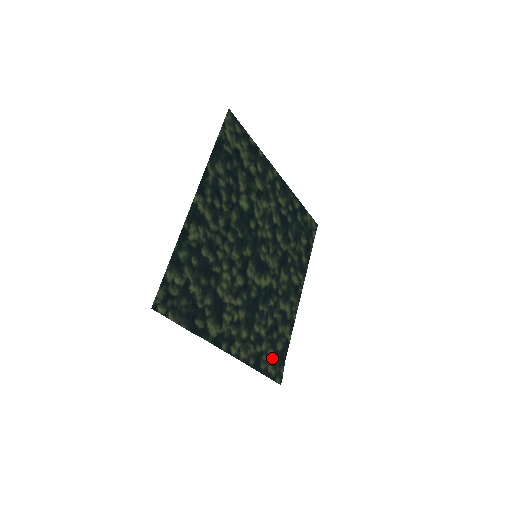
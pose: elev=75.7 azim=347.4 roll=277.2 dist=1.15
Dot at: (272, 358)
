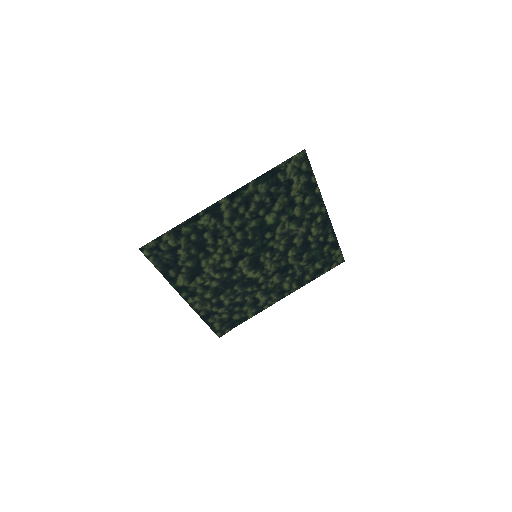
Dot at: (224, 320)
